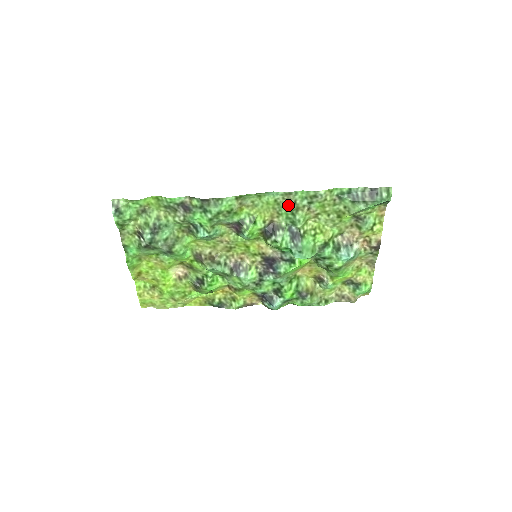
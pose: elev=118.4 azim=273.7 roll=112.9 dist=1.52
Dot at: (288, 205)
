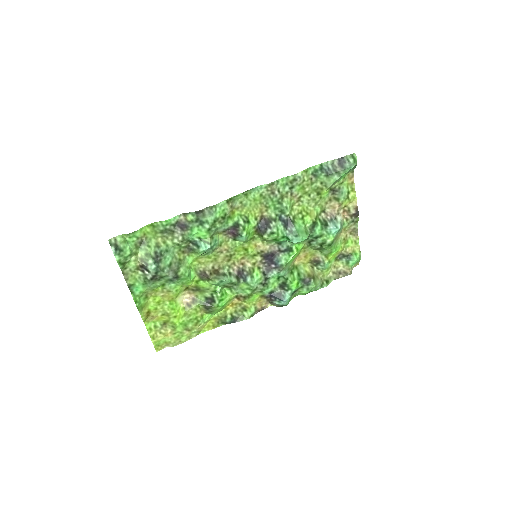
Dot at: (273, 196)
